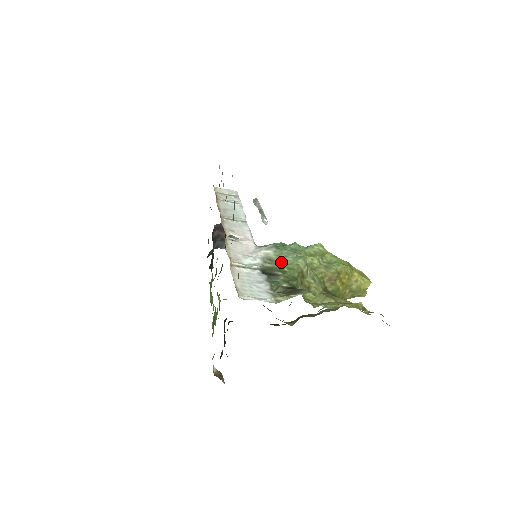
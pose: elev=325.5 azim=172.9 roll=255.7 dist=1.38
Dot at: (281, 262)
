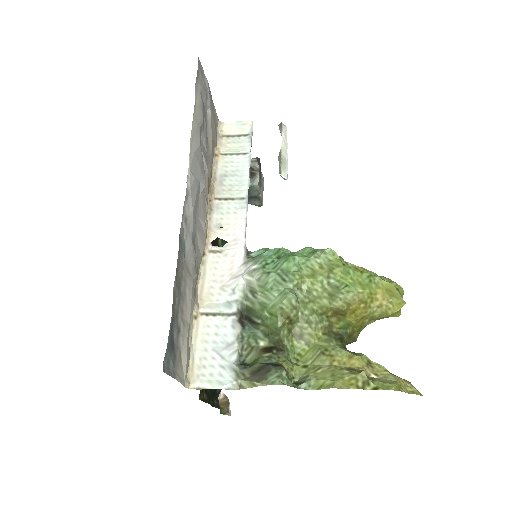
Dot at: (264, 299)
